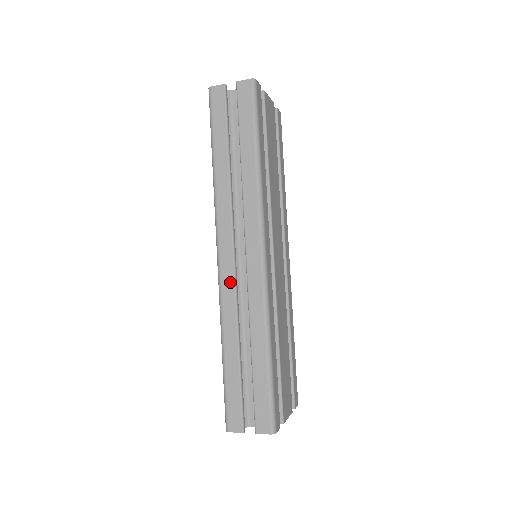
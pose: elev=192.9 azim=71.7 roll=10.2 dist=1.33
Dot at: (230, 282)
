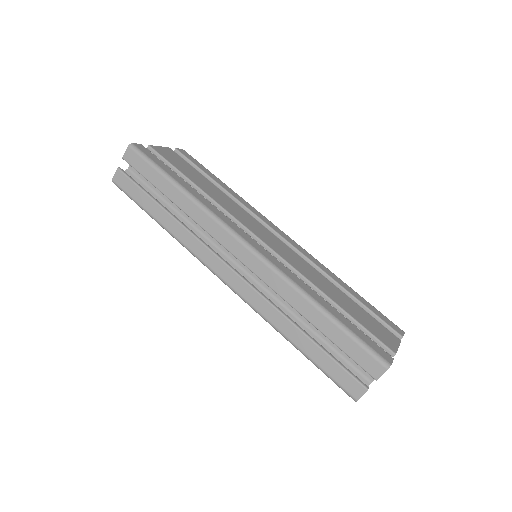
Dot at: (247, 290)
